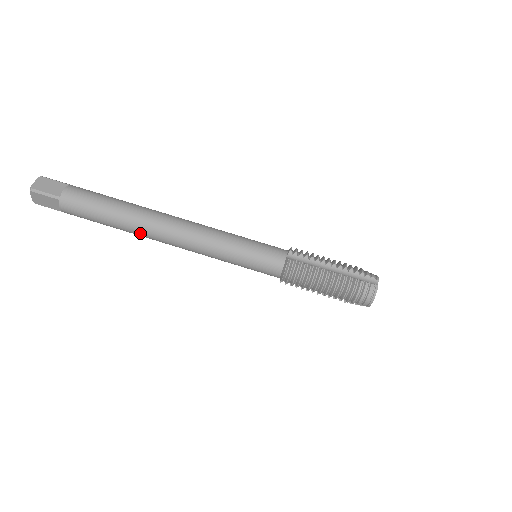
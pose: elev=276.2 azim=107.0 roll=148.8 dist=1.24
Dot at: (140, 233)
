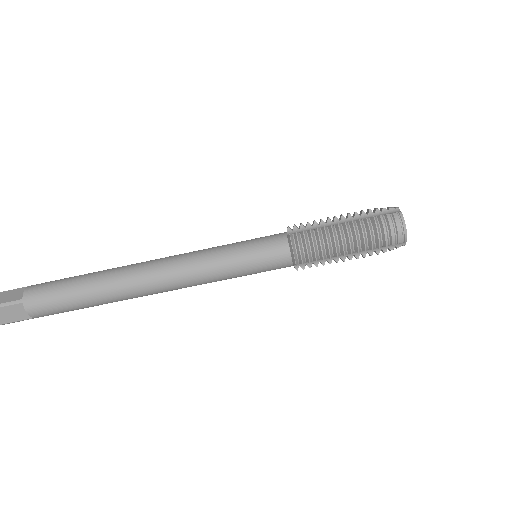
Dot at: (121, 294)
